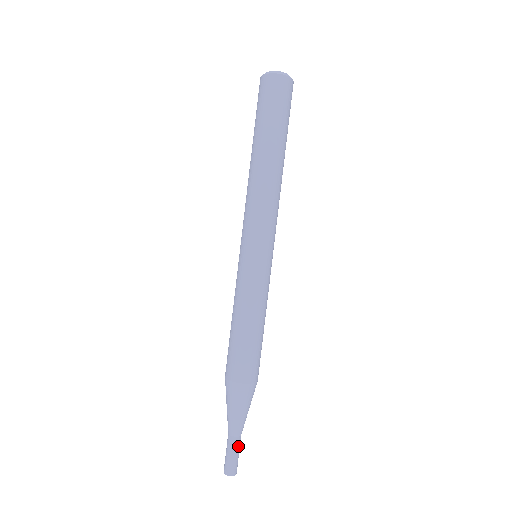
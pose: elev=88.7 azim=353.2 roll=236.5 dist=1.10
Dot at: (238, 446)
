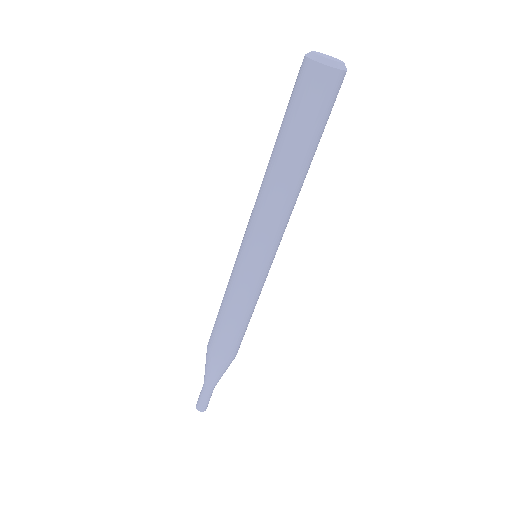
Dot at: (210, 394)
